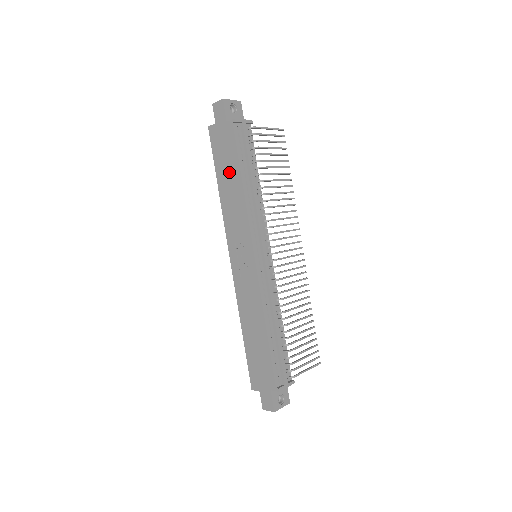
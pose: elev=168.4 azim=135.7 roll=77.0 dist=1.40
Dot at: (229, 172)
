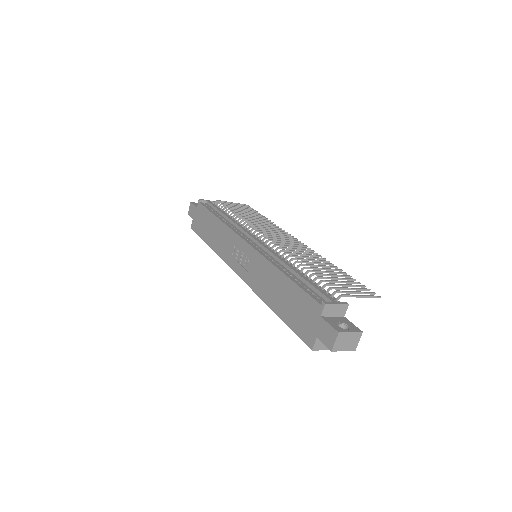
Dot at: (209, 226)
